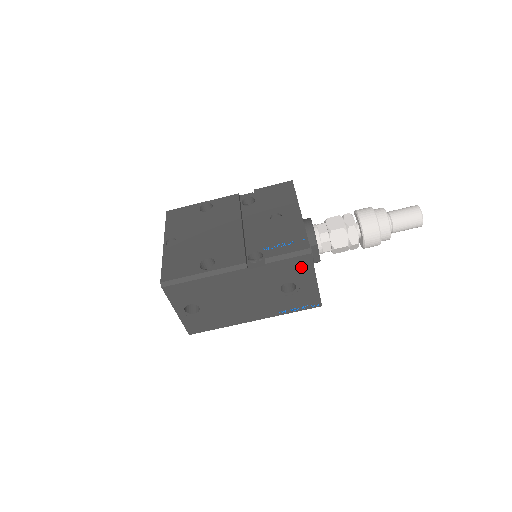
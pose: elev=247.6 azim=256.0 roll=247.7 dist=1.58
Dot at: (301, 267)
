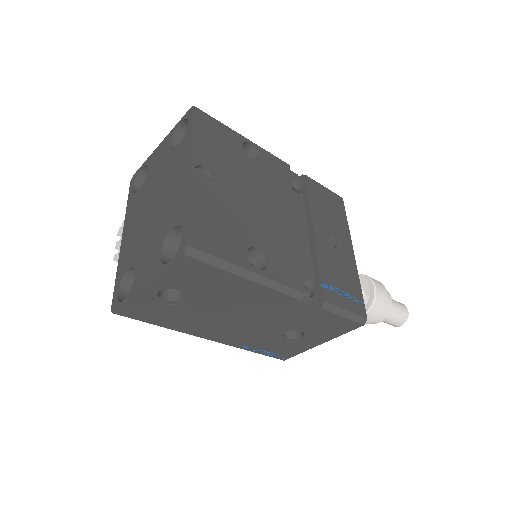
Dot at: (336, 328)
